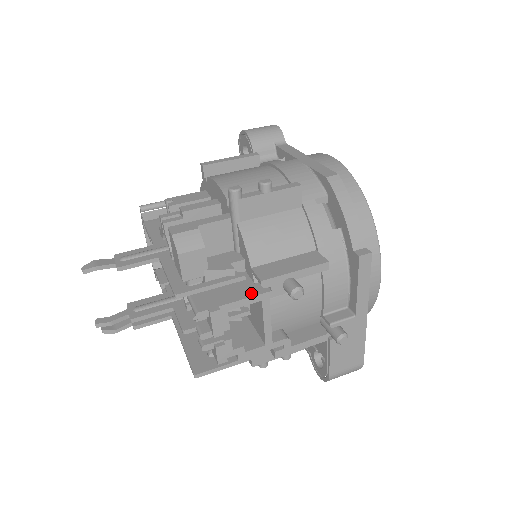
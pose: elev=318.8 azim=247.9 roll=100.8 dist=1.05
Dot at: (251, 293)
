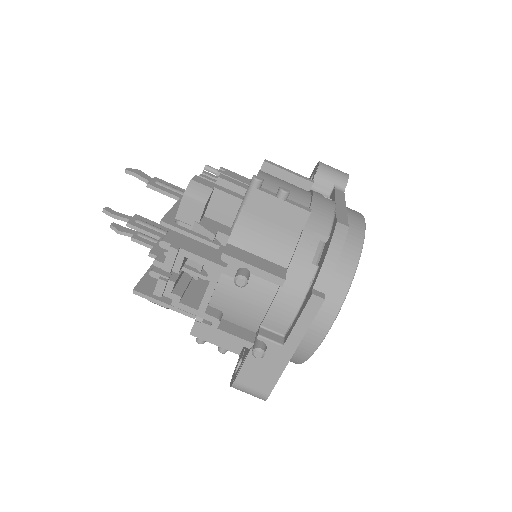
Dot at: (211, 258)
